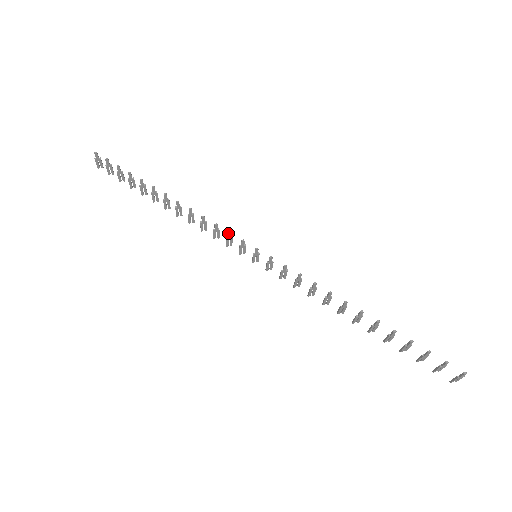
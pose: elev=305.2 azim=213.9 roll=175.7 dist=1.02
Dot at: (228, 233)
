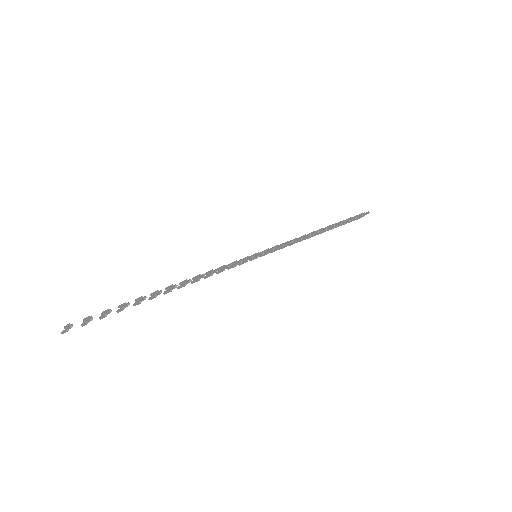
Dot at: occluded
